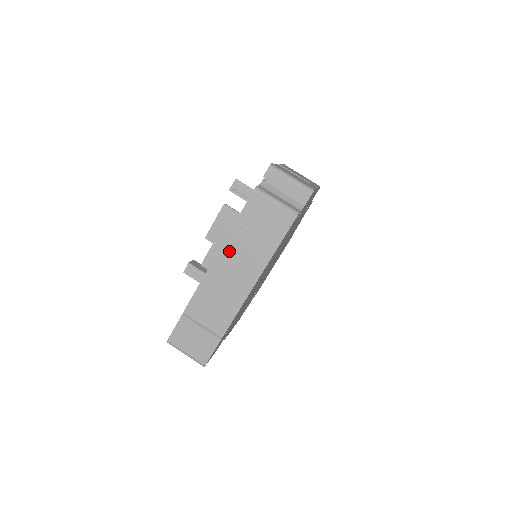
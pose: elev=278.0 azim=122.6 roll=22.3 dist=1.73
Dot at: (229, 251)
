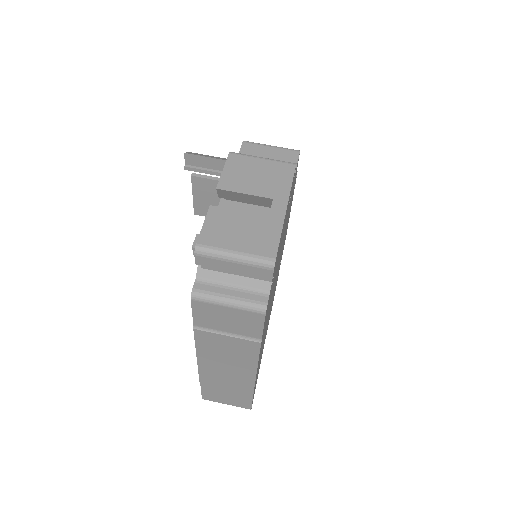
Dot at: (207, 348)
